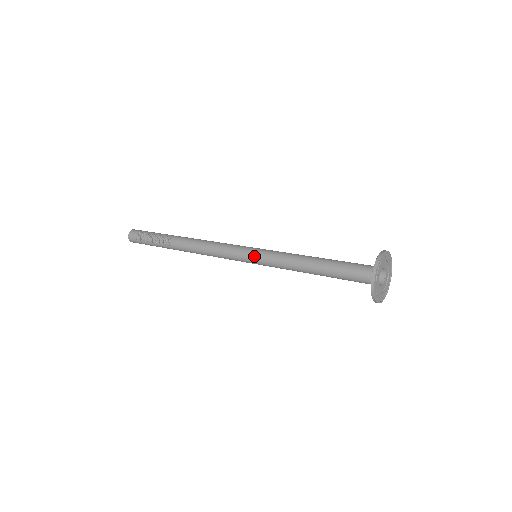
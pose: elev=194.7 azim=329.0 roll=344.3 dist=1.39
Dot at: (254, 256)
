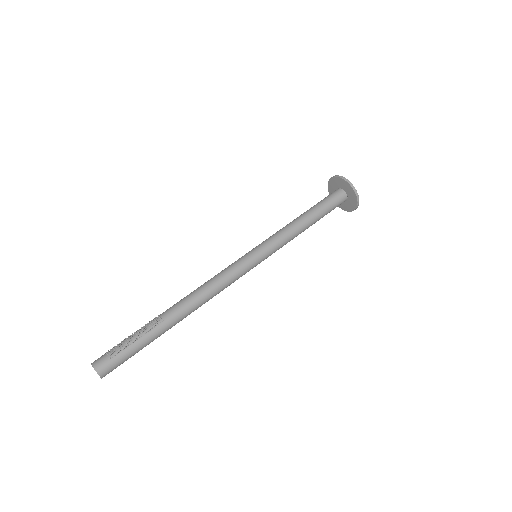
Dot at: (257, 249)
